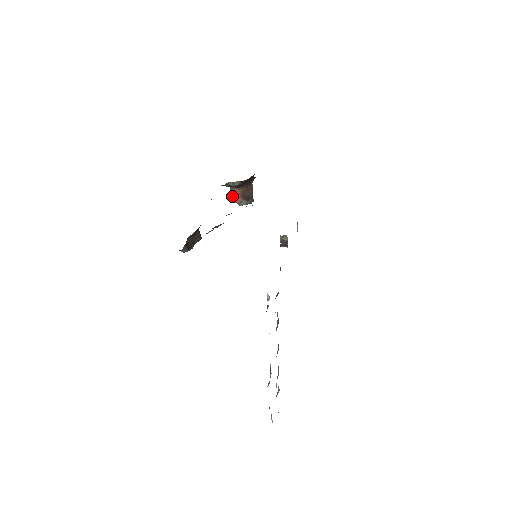
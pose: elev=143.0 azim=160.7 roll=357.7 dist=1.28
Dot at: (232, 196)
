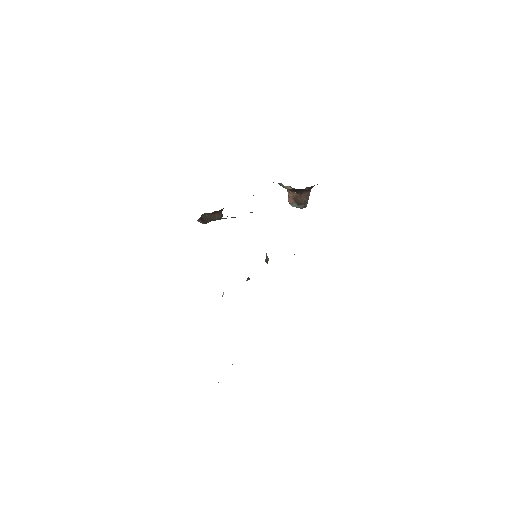
Dot at: occluded
